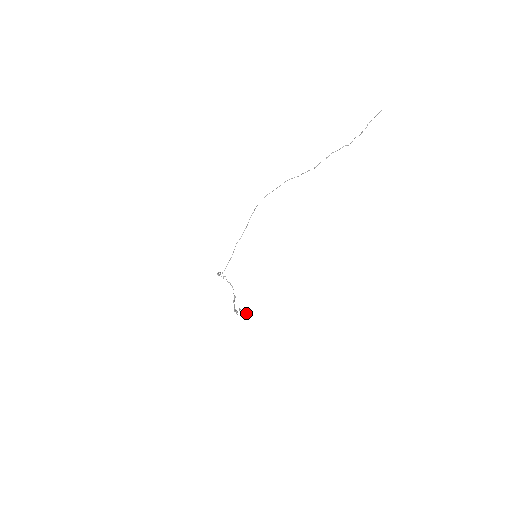
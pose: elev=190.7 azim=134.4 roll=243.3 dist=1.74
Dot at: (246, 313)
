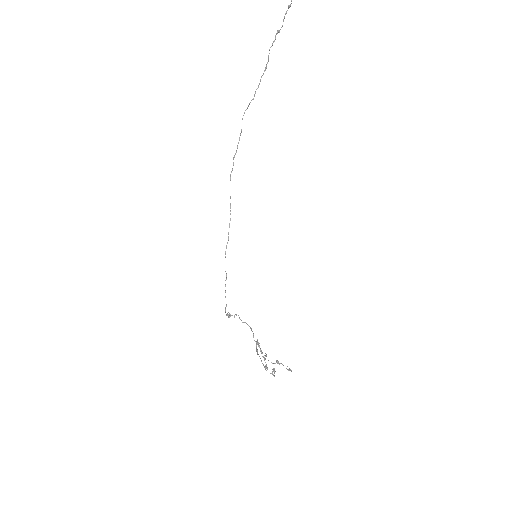
Dot at: (286, 368)
